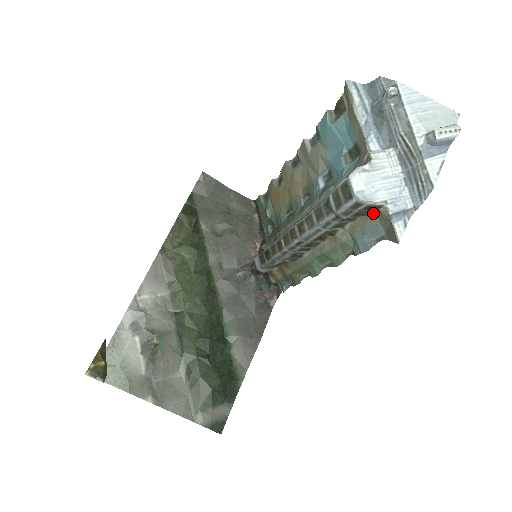
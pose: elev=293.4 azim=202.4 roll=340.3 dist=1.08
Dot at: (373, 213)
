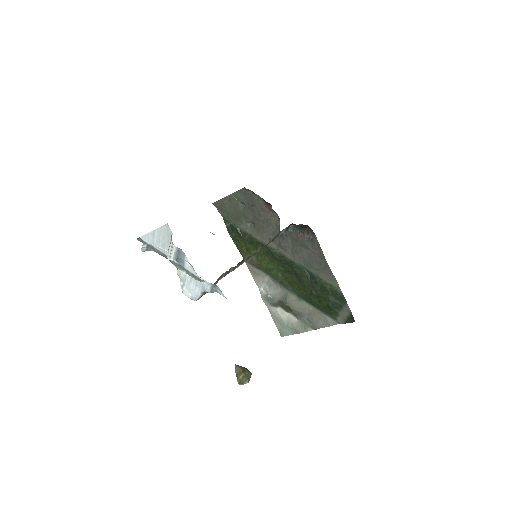
Dot at: occluded
